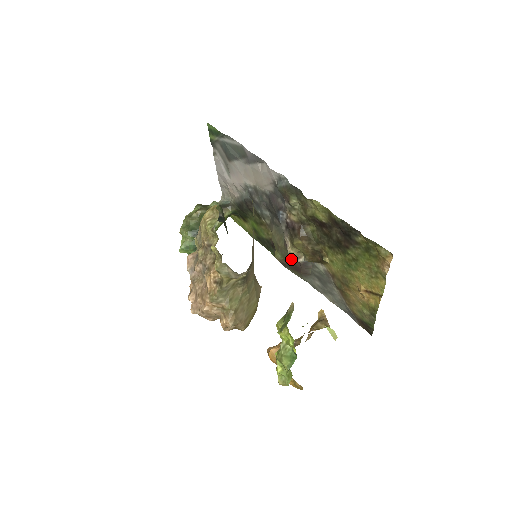
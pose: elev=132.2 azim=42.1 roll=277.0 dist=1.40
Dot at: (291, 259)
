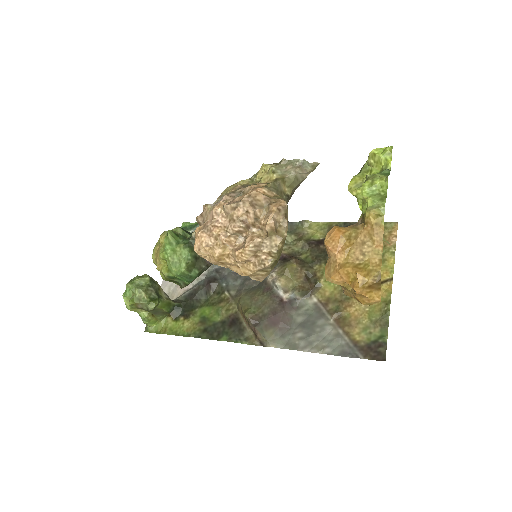
Dot at: (271, 305)
